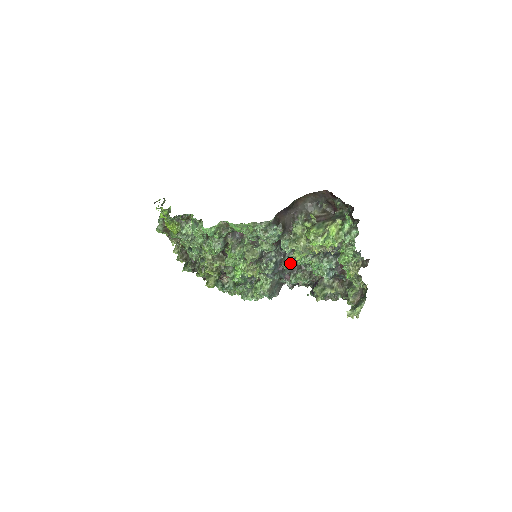
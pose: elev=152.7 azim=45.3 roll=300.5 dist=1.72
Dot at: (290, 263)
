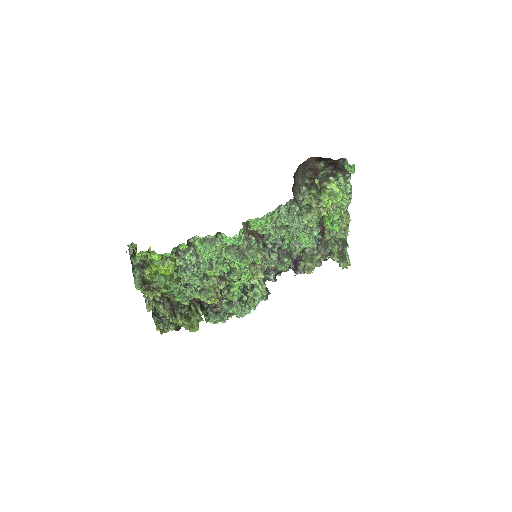
Dot at: (277, 251)
